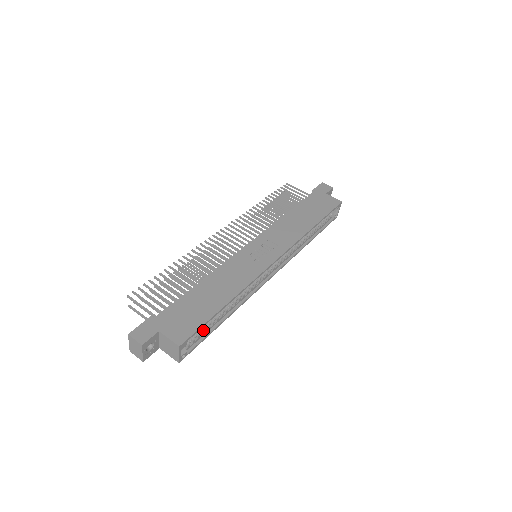
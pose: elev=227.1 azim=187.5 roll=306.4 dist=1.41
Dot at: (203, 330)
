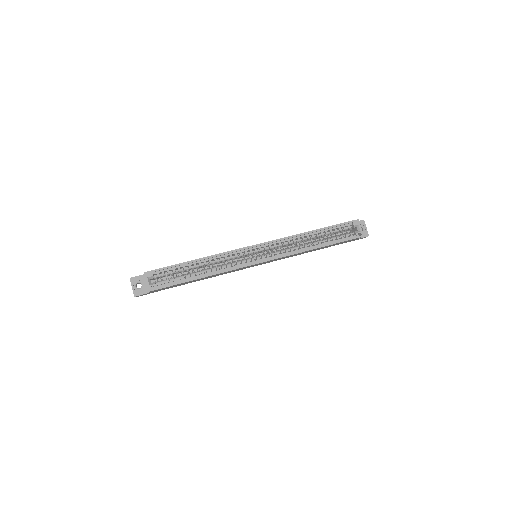
Dot at: (175, 278)
